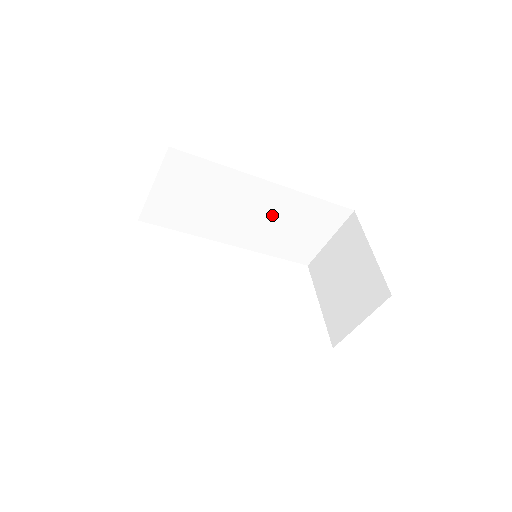
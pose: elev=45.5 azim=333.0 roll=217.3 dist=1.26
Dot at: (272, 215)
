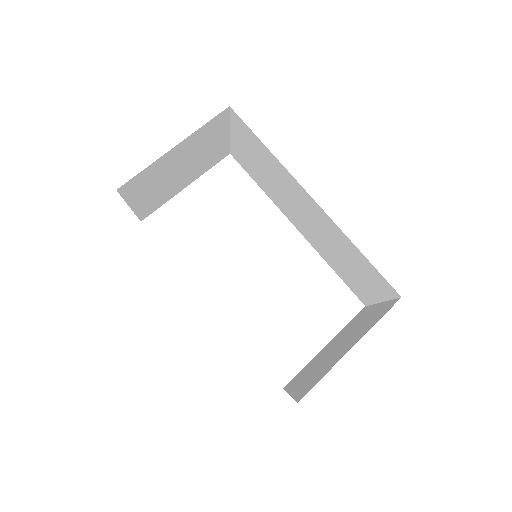
Dot at: (323, 231)
